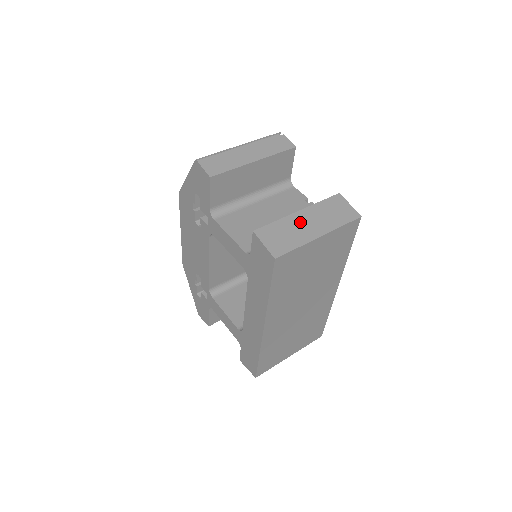
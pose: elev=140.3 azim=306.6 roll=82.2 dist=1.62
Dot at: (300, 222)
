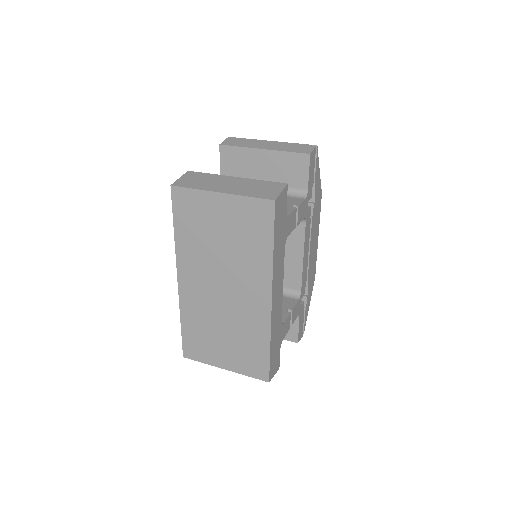
Dot at: (224, 181)
